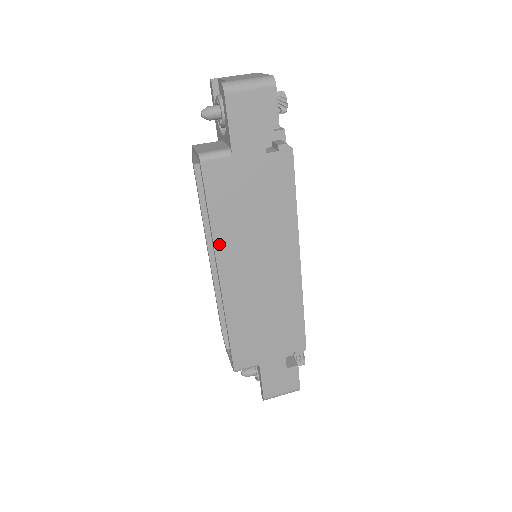
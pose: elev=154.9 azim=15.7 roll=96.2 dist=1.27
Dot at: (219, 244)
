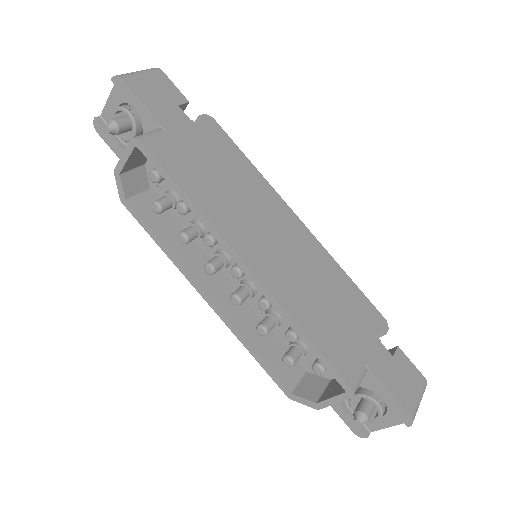
Dot at: (216, 223)
